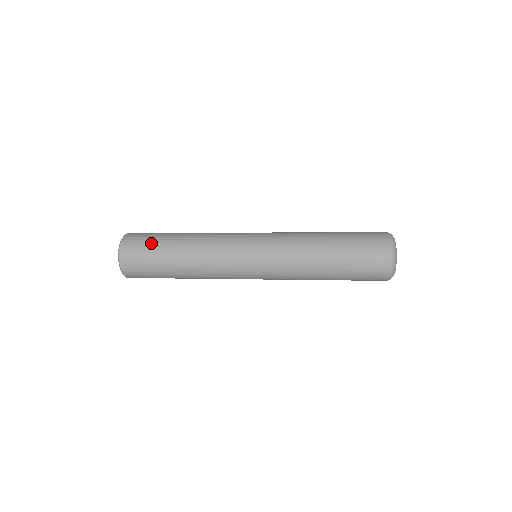
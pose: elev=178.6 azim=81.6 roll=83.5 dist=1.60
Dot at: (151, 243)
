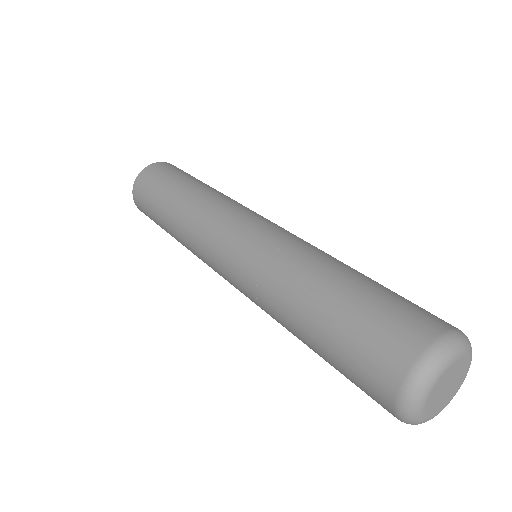
Dot at: (153, 220)
